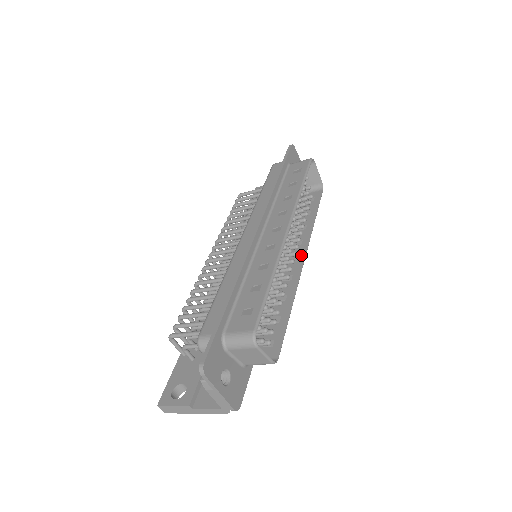
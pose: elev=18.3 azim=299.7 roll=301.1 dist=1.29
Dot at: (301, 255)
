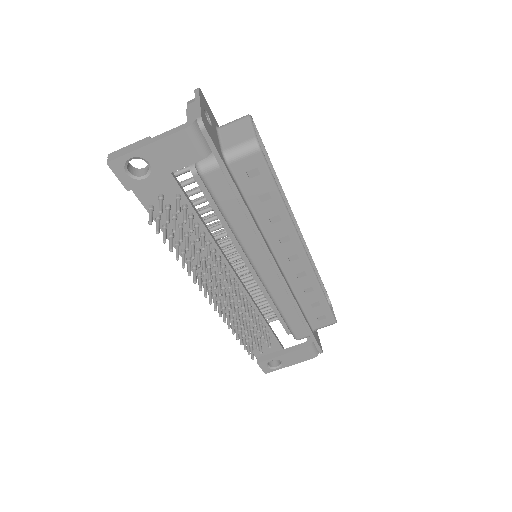
Dot at: (303, 257)
